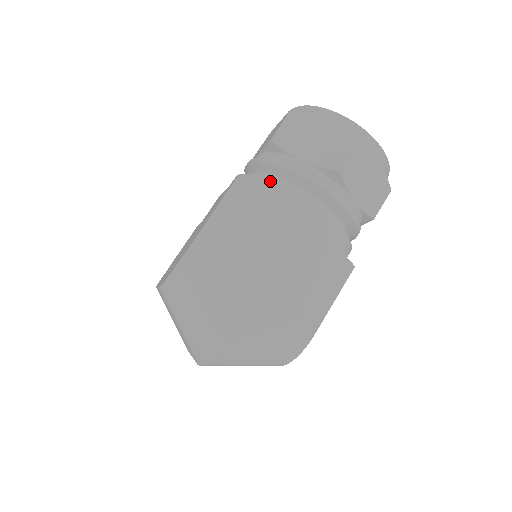
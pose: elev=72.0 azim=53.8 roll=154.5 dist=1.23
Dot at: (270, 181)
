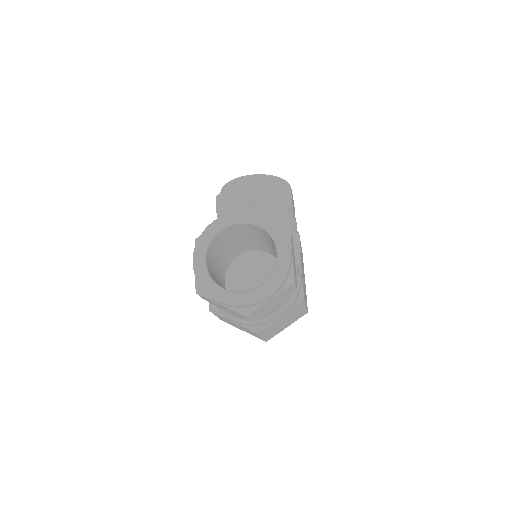
Dot at: occluded
